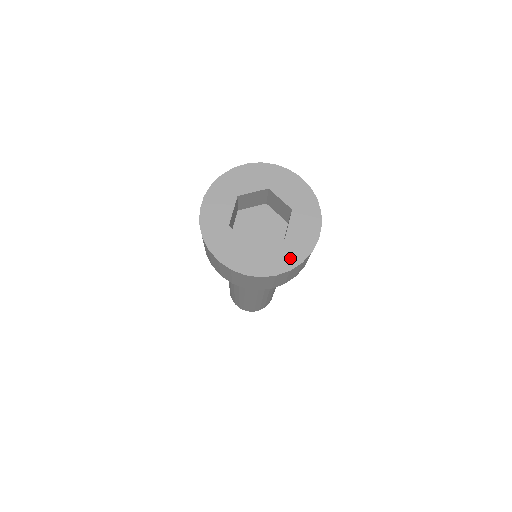
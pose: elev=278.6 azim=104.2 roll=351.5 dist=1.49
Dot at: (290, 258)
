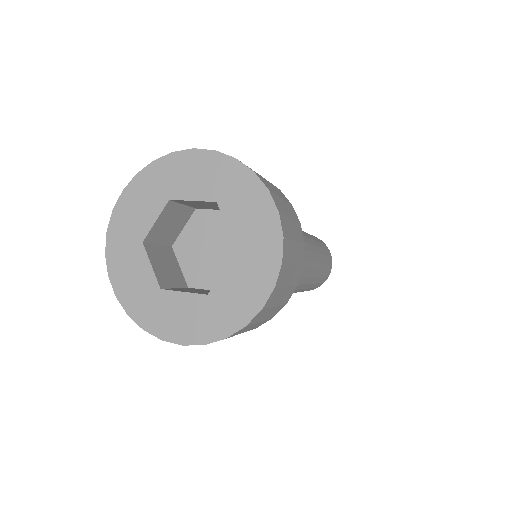
Dot at: (262, 270)
